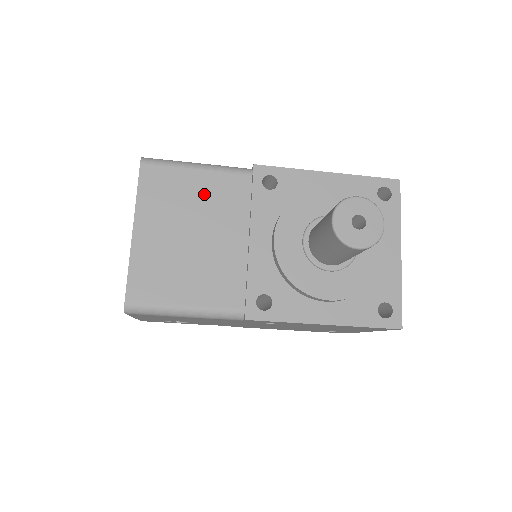
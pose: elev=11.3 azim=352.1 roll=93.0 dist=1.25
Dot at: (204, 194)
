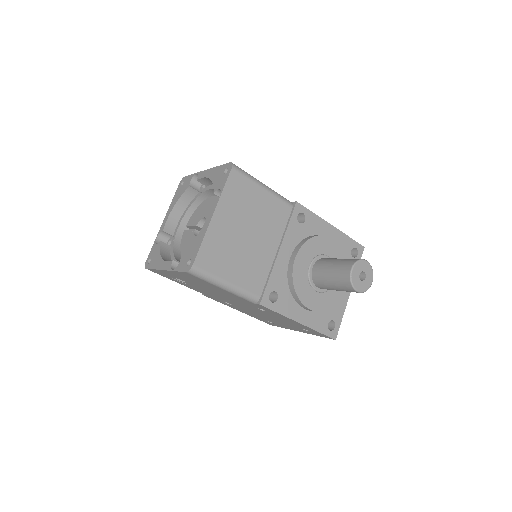
Dot at: (262, 208)
